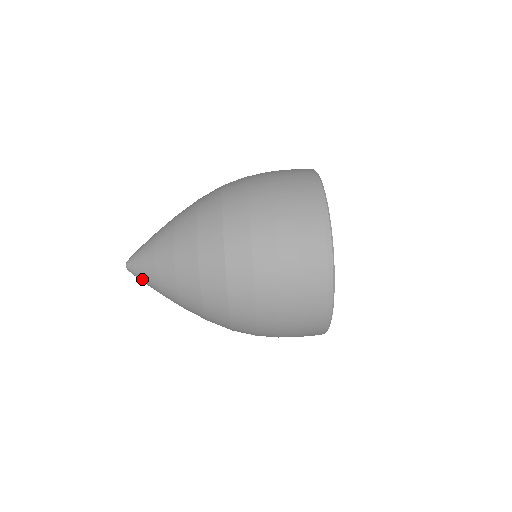
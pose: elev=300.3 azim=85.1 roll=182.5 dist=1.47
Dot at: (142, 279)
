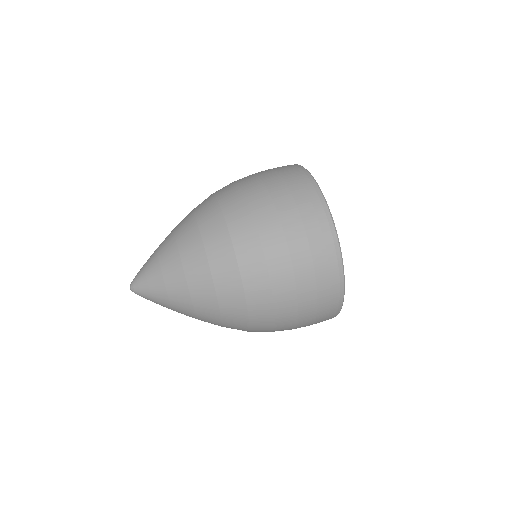
Dot at: (145, 281)
